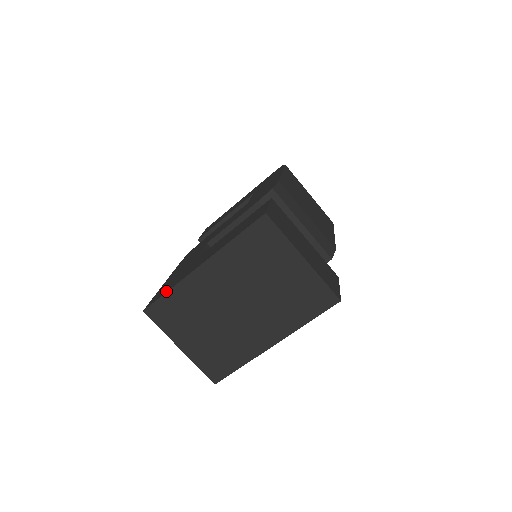
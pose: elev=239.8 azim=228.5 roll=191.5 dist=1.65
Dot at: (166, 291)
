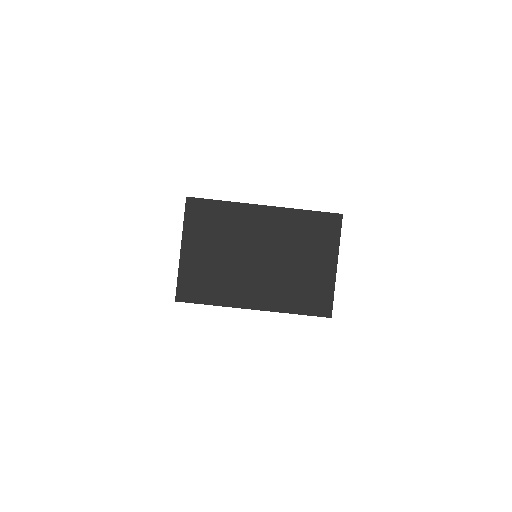
Dot at: (219, 200)
